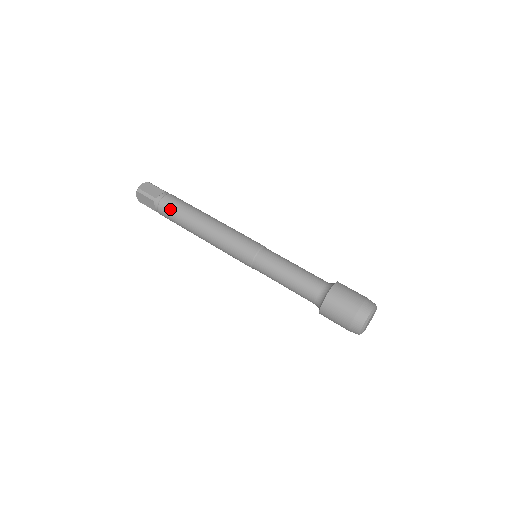
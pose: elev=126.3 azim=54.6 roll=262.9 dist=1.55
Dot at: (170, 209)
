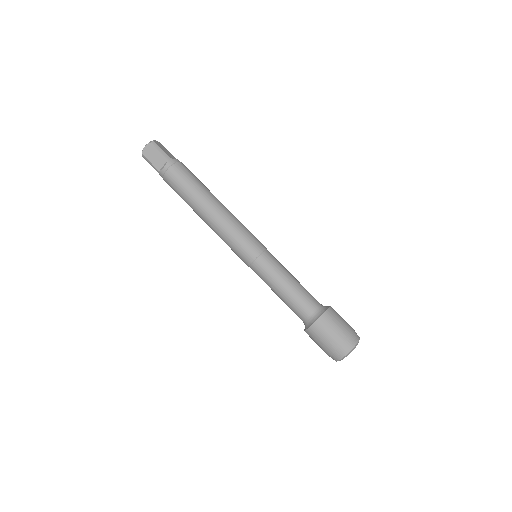
Dot at: (173, 188)
